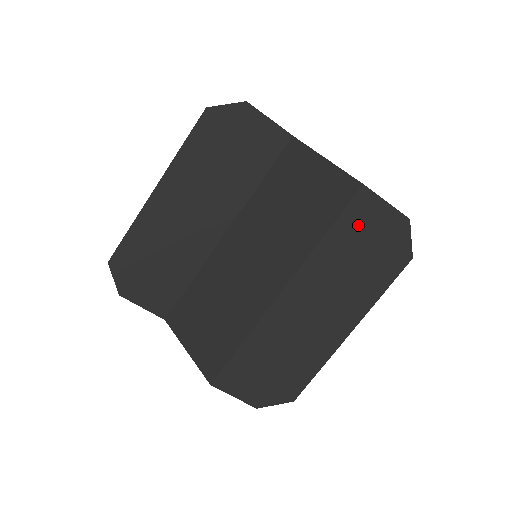
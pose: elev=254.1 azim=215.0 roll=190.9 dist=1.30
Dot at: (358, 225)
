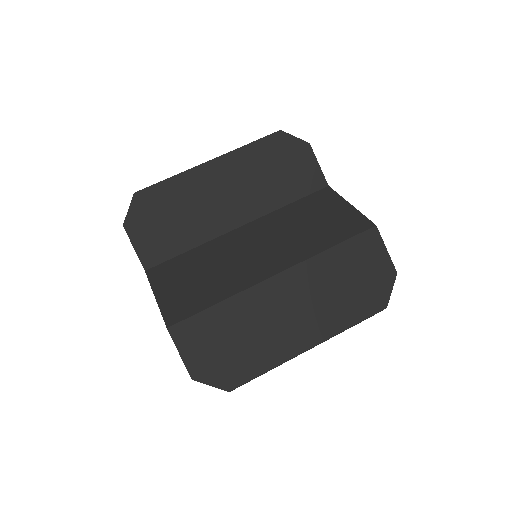
Dot at: (359, 255)
